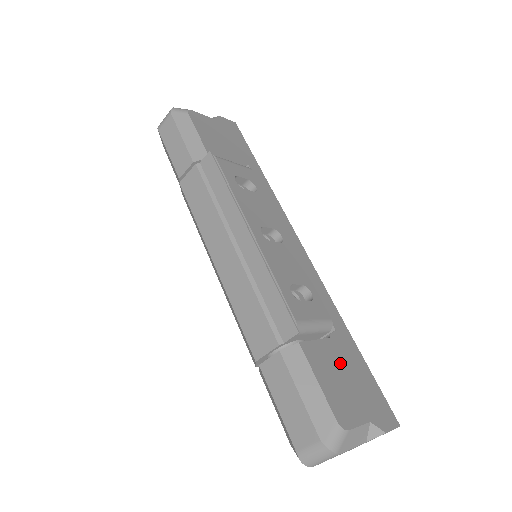
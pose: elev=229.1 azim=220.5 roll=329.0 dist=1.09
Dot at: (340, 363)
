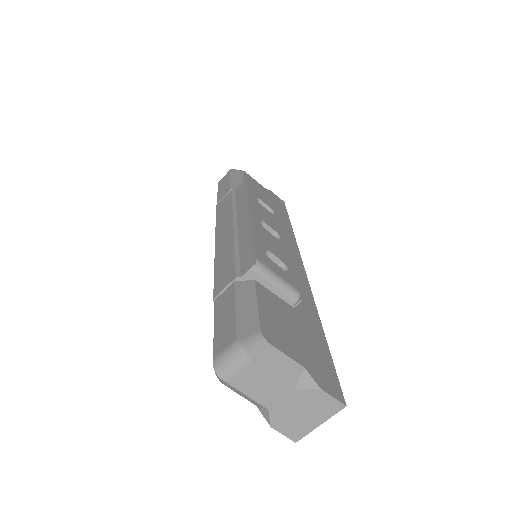
Dot at: (295, 323)
